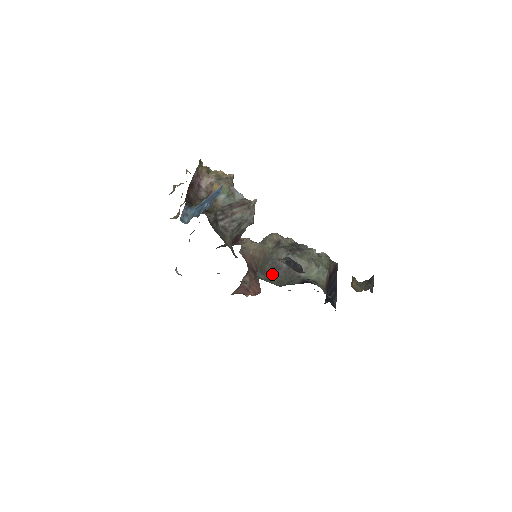
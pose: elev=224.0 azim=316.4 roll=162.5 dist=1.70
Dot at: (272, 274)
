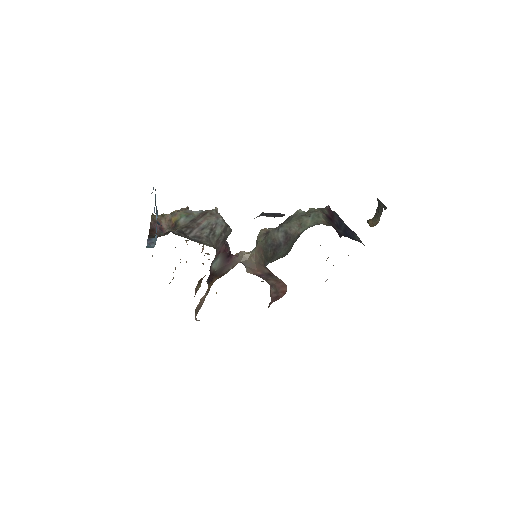
Dot at: (277, 255)
